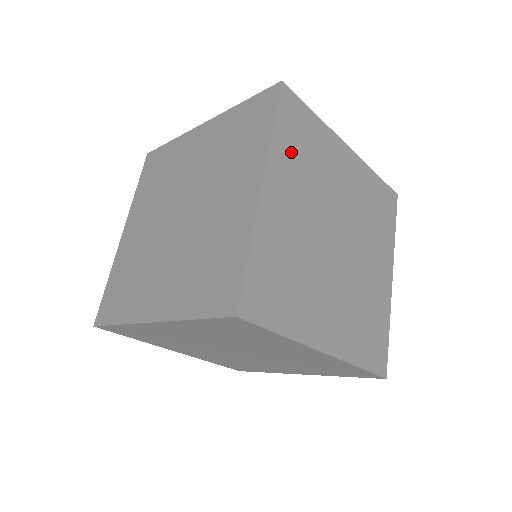
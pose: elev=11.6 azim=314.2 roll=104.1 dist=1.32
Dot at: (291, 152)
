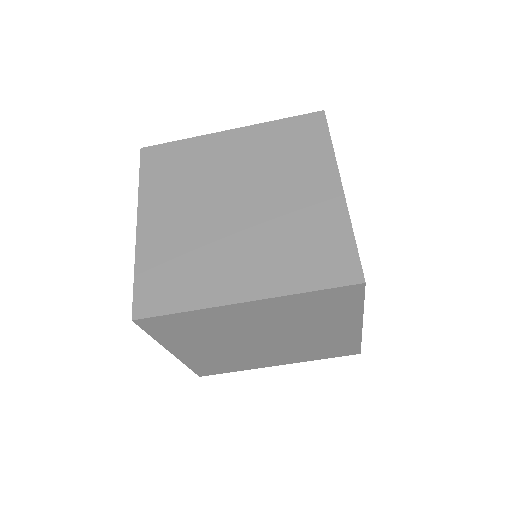
Dot at: (162, 183)
